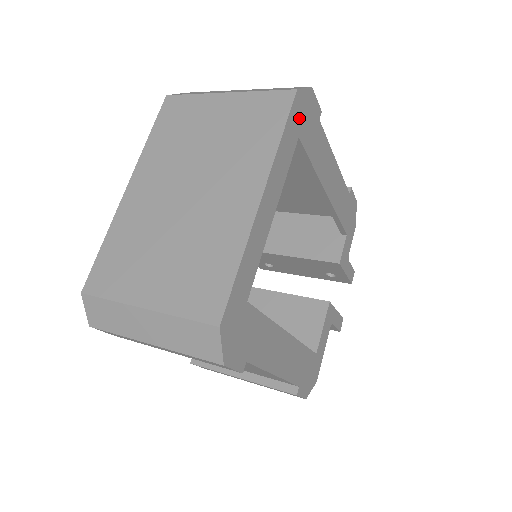
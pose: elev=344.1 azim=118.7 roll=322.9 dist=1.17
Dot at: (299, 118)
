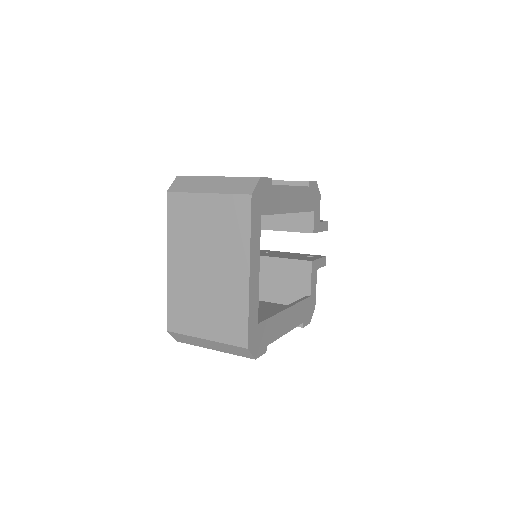
Dot at: (258, 206)
